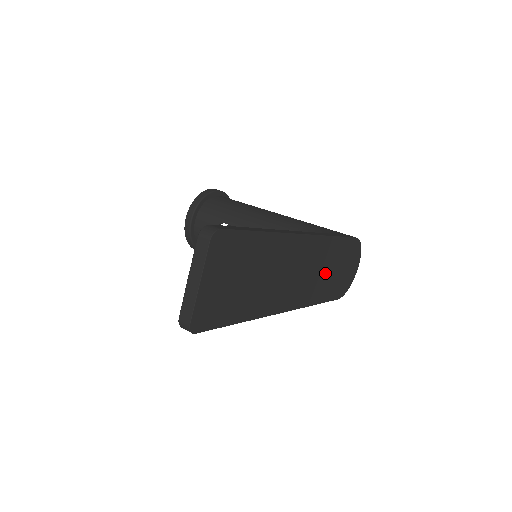
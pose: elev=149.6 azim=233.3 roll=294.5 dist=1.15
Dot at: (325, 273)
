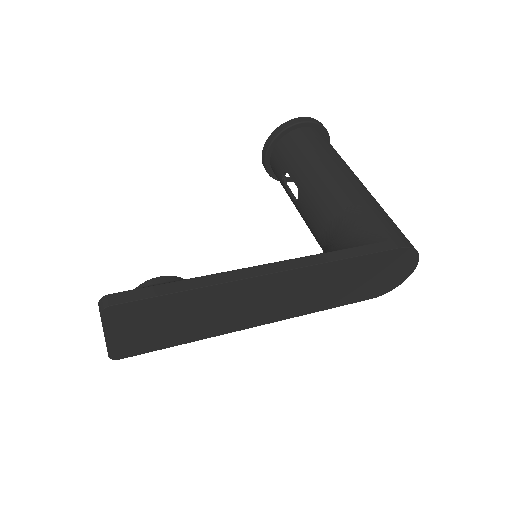
Dot at: (332, 288)
